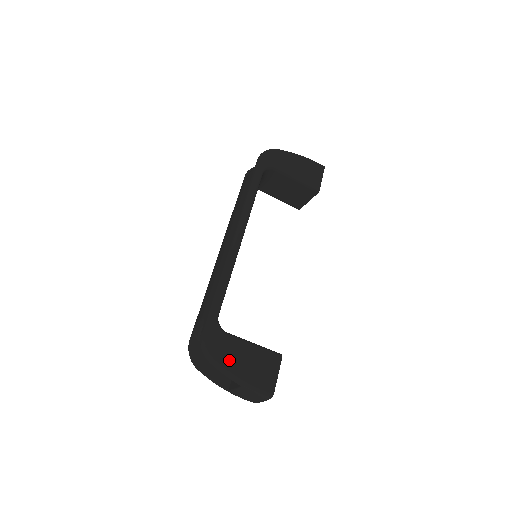
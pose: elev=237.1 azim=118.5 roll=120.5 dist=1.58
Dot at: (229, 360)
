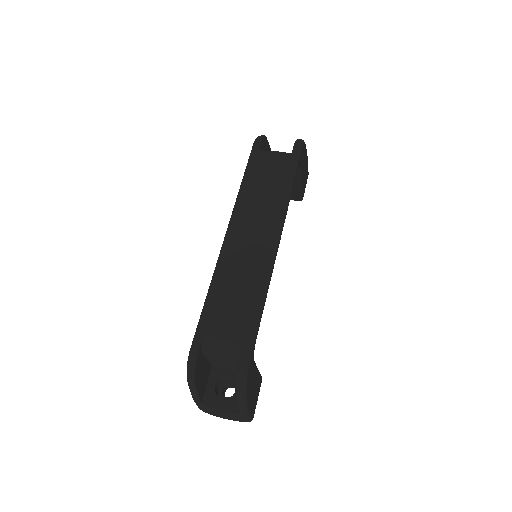
Dot at: (250, 391)
